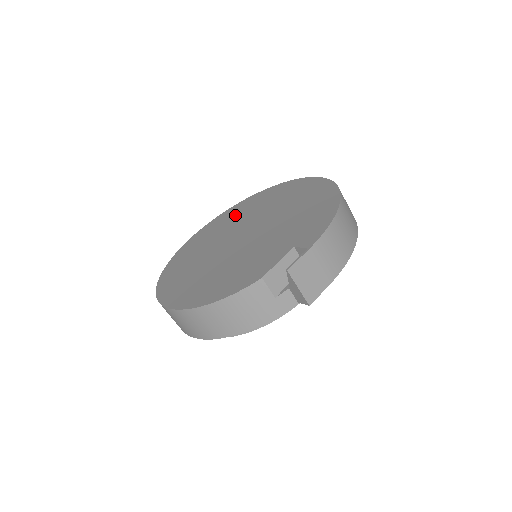
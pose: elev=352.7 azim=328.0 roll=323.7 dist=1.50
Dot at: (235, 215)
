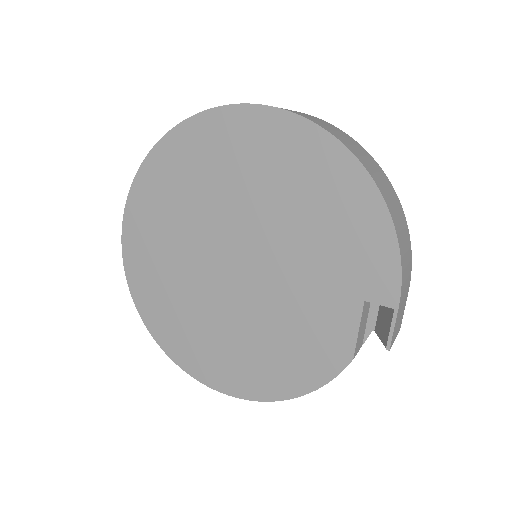
Dot at: (168, 201)
